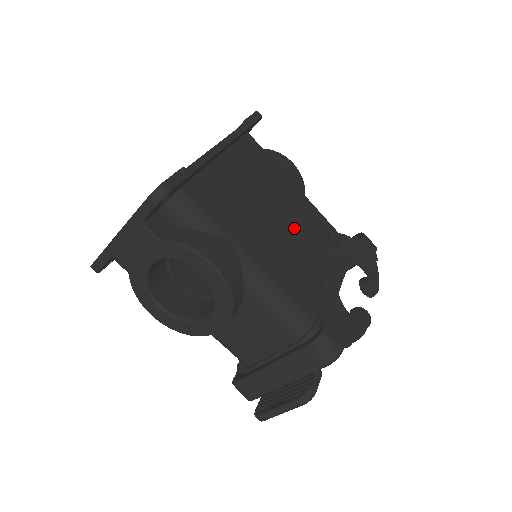
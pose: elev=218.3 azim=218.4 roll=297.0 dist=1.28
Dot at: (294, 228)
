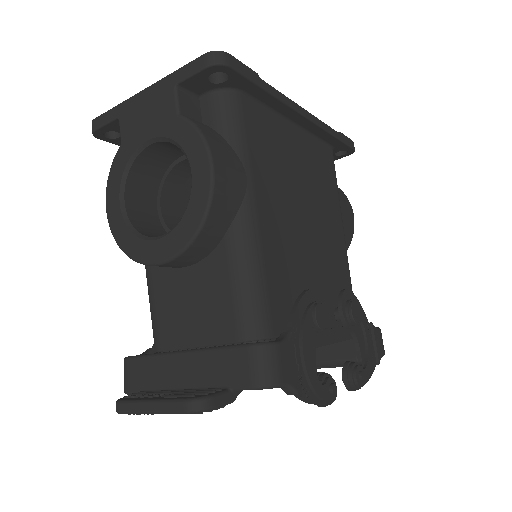
Dot at: (317, 249)
